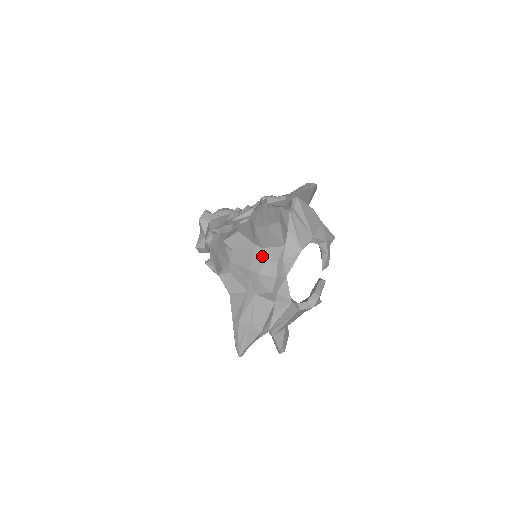
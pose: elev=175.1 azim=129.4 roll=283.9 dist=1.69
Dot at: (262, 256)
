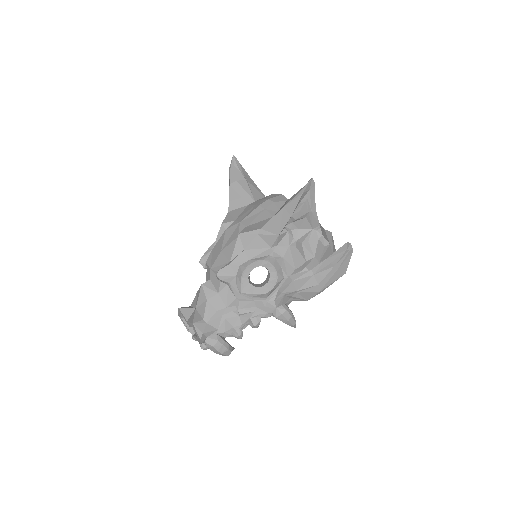
Dot at: (259, 200)
